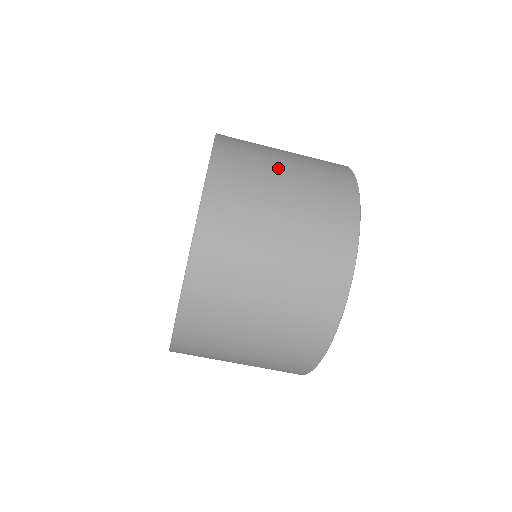
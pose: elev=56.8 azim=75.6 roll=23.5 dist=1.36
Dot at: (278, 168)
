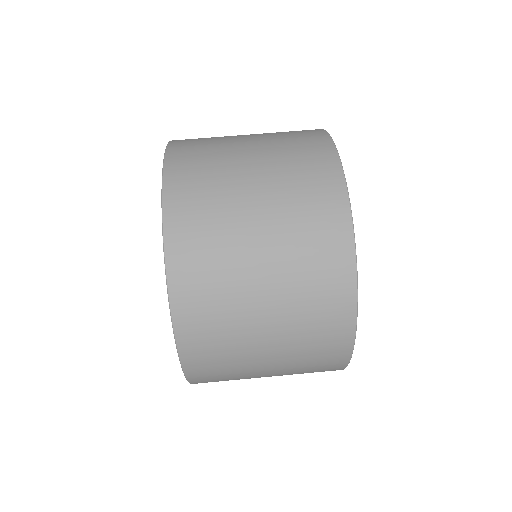
Dot at: (239, 144)
